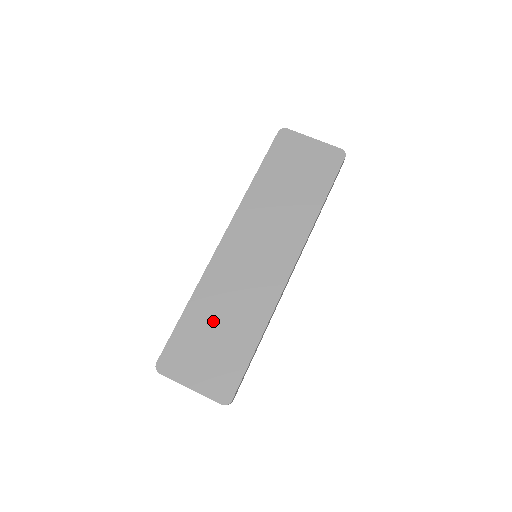
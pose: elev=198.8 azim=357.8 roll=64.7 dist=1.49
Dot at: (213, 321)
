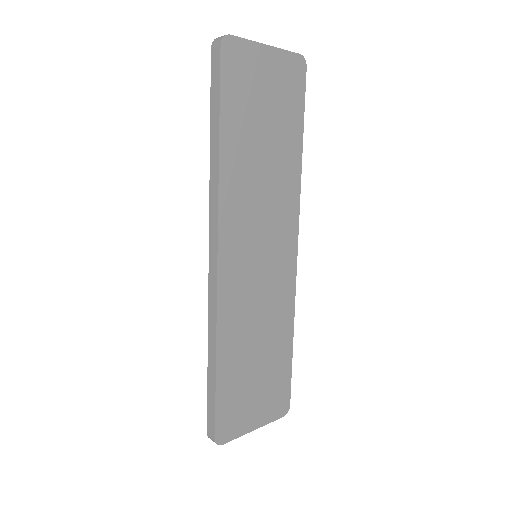
Dot at: (248, 358)
